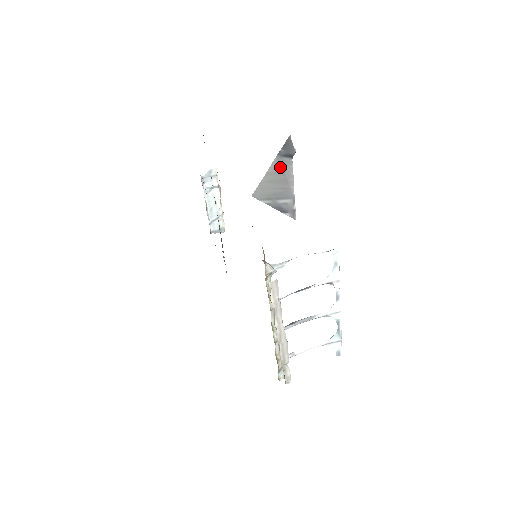
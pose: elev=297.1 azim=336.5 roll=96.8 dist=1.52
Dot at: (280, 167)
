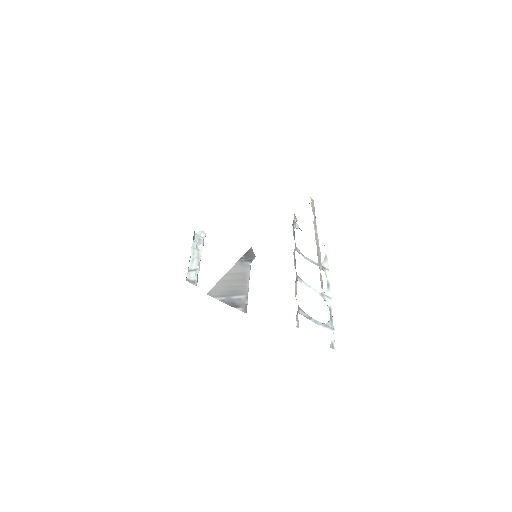
Dot at: (240, 269)
